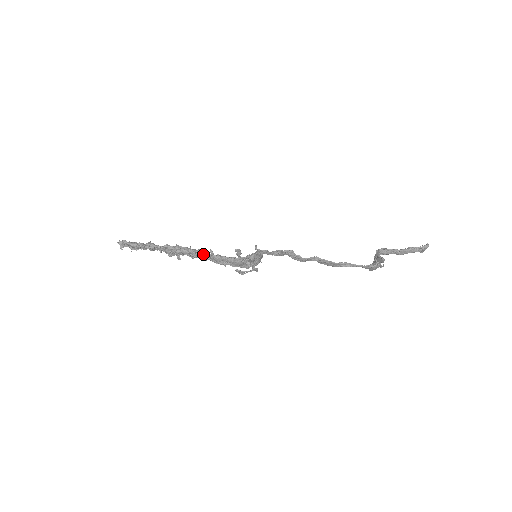
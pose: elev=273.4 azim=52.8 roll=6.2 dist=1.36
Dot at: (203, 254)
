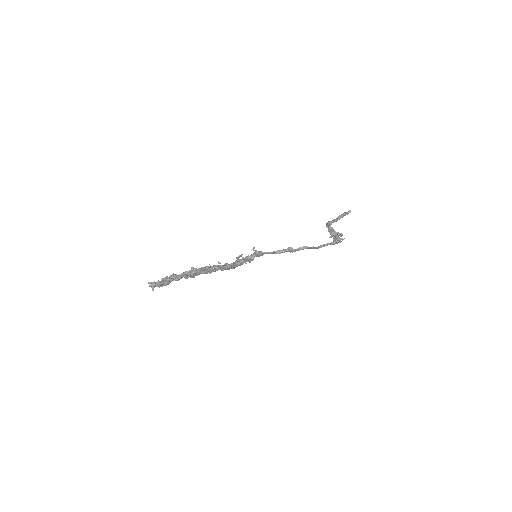
Dot at: (217, 268)
